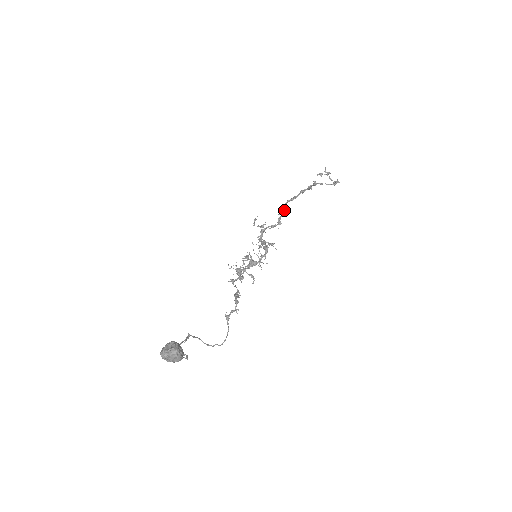
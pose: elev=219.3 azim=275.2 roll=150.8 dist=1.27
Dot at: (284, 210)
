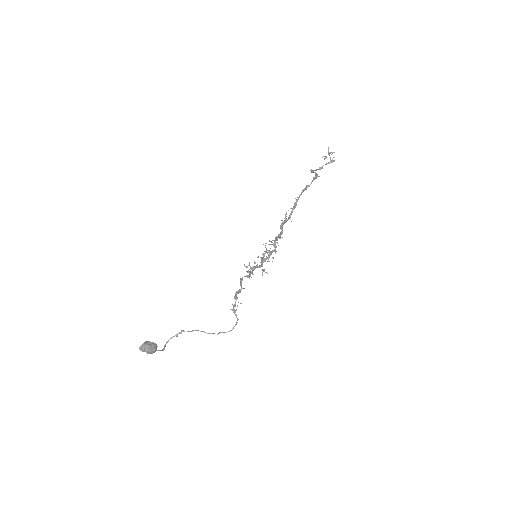
Dot at: (294, 203)
